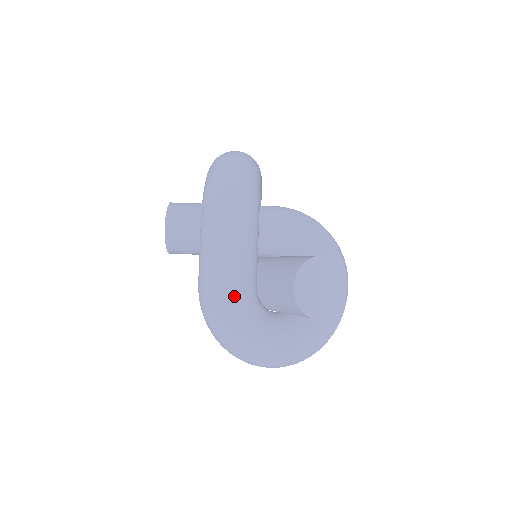
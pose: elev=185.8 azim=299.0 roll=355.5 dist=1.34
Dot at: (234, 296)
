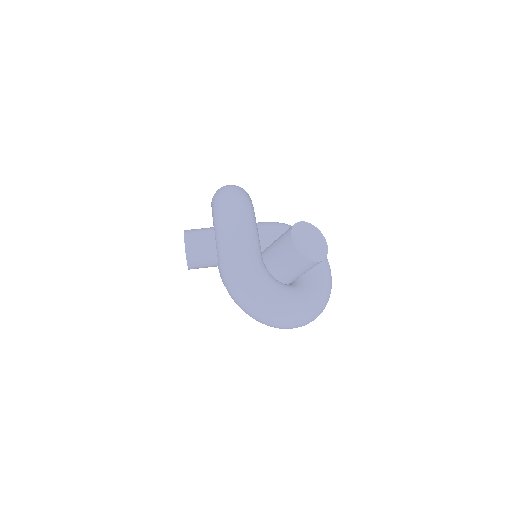
Dot at: (249, 259)
